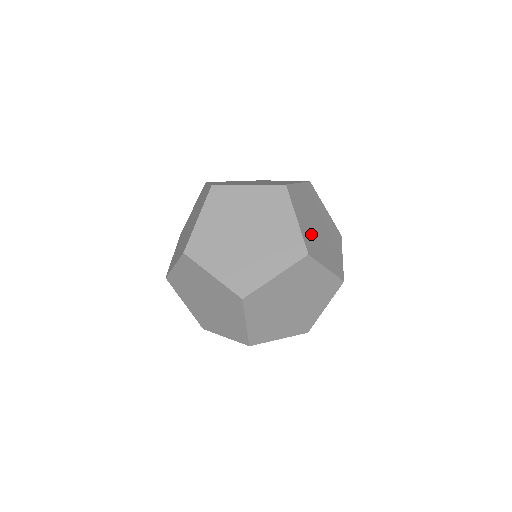
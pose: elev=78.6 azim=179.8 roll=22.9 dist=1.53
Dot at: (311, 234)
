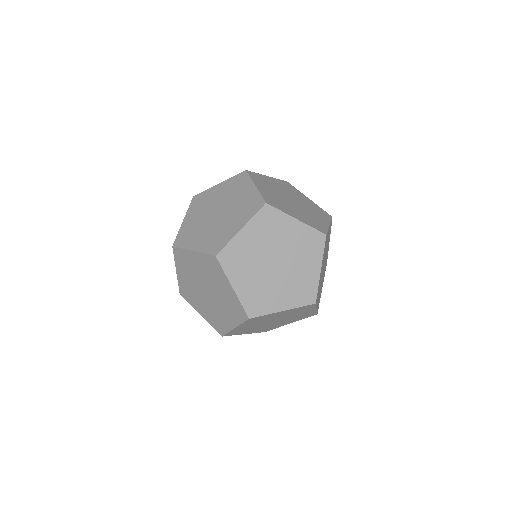
Dot at: (276, 198)
